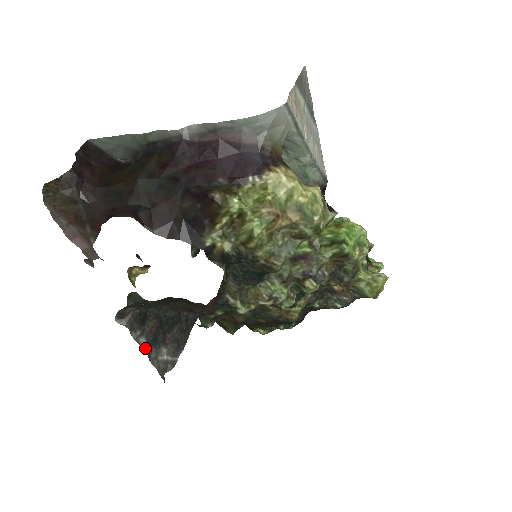
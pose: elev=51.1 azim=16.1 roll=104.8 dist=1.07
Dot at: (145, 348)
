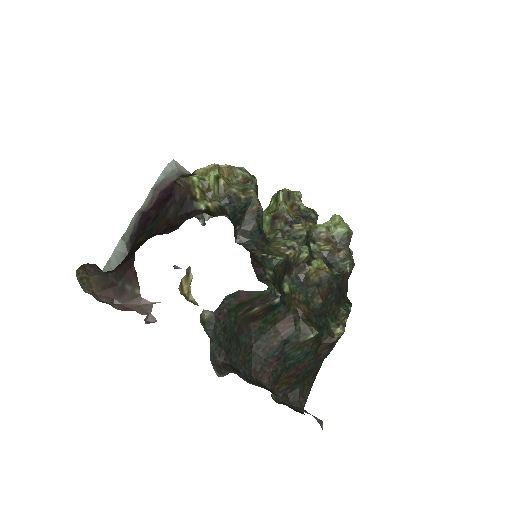
Dot at: occluded
